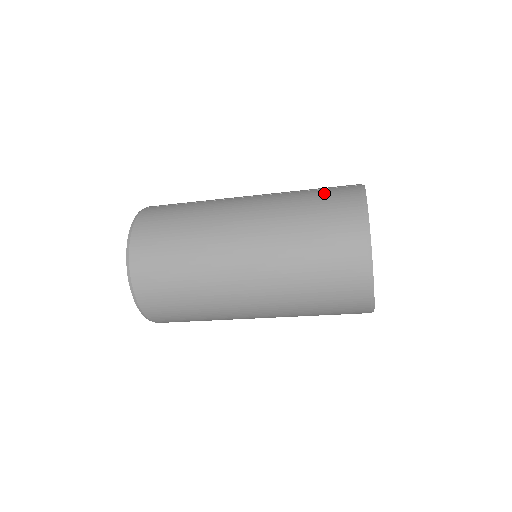
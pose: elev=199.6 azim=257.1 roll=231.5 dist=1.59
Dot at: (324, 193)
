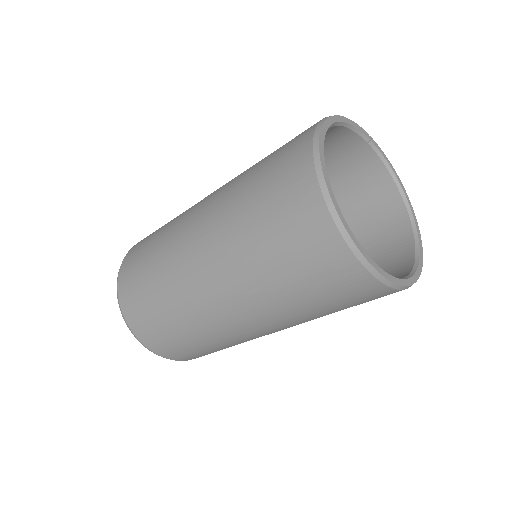
Dot at: occluded
